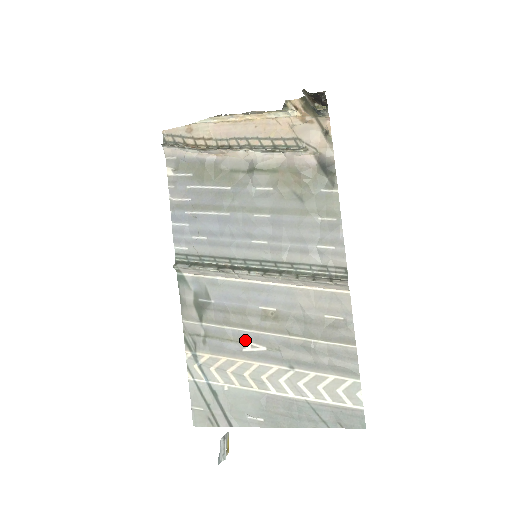
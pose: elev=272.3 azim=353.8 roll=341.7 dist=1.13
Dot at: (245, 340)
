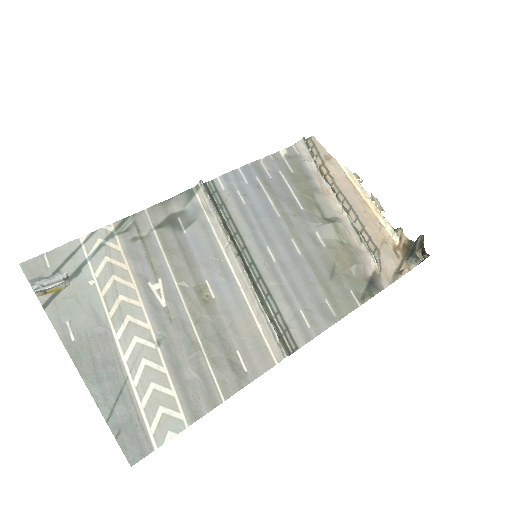
Dot at: (162, 280)
